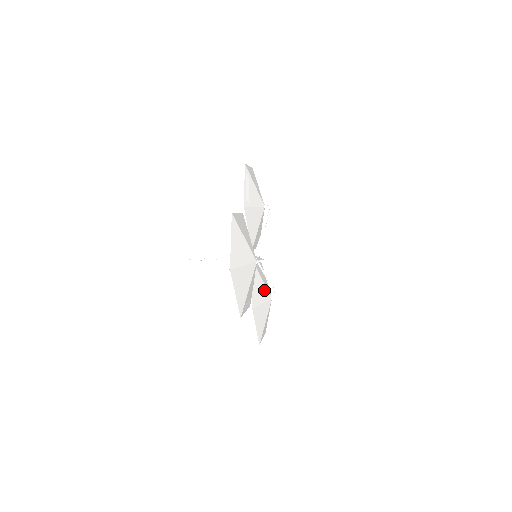
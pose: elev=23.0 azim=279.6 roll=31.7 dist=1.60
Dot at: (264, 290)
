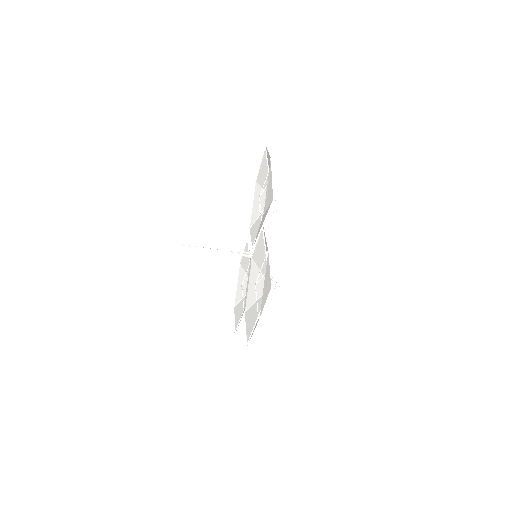
Dot at: occluded
